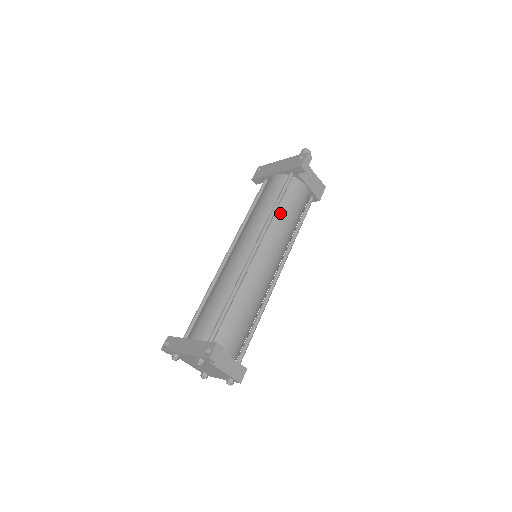
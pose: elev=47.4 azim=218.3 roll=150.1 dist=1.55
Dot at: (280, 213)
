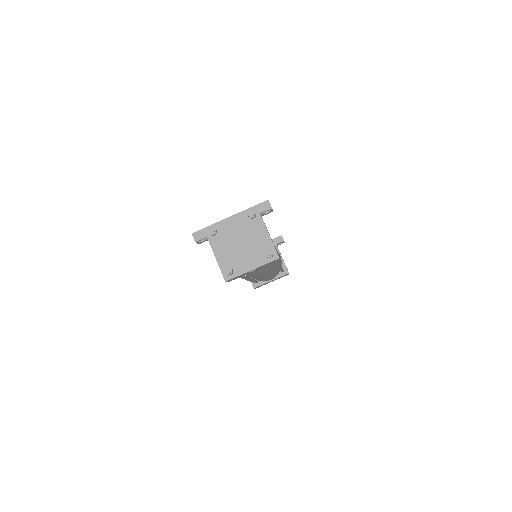
Dot at: occluded
